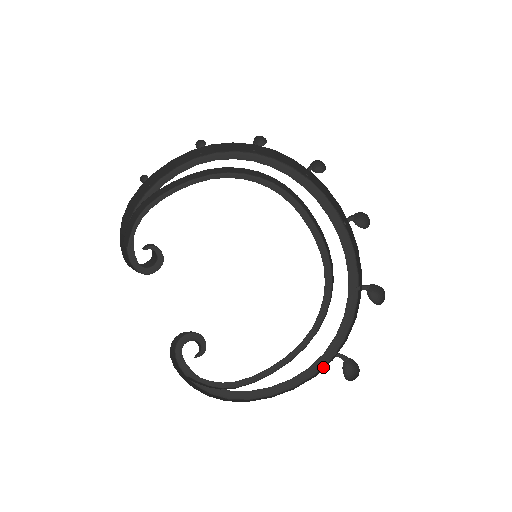
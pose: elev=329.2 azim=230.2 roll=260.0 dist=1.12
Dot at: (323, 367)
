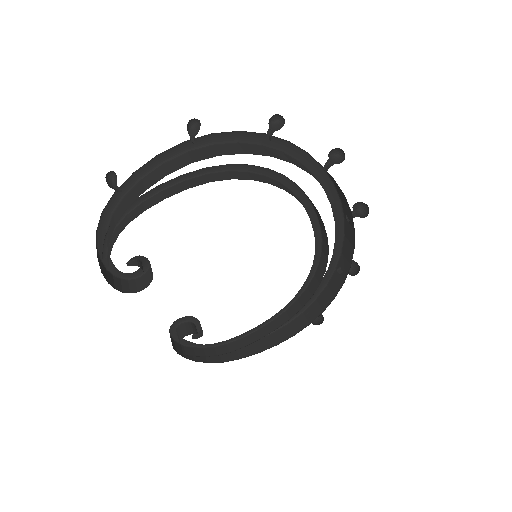
Dot at: (296, 318)
